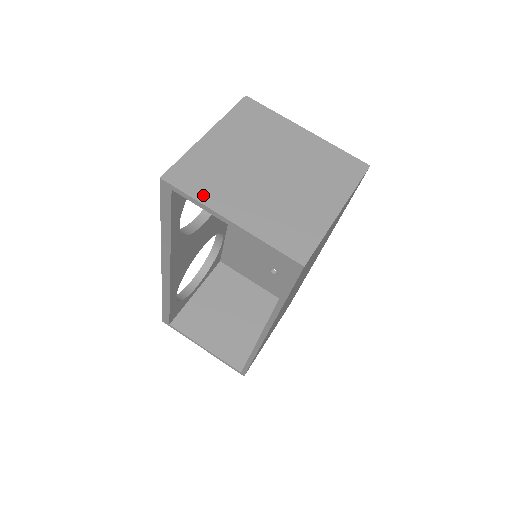
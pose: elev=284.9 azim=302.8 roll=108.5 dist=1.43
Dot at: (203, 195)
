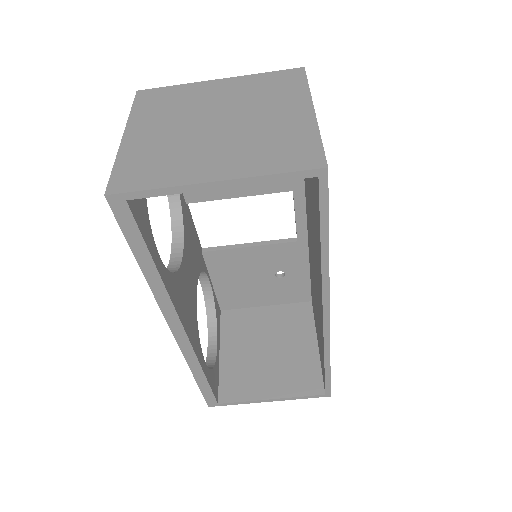
Dot at: (165, 180)
